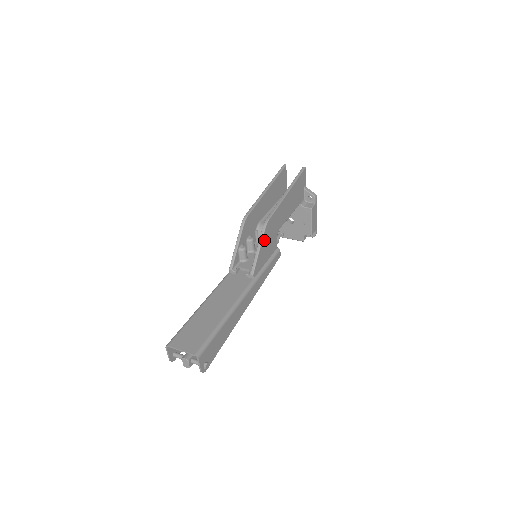
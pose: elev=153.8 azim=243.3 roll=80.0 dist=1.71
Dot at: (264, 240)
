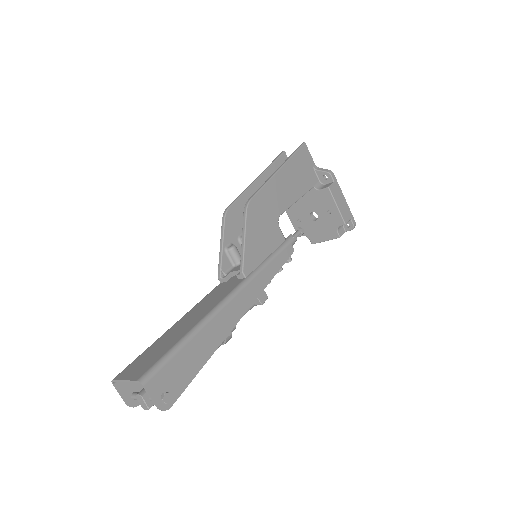
Dot at: (250, 226)
